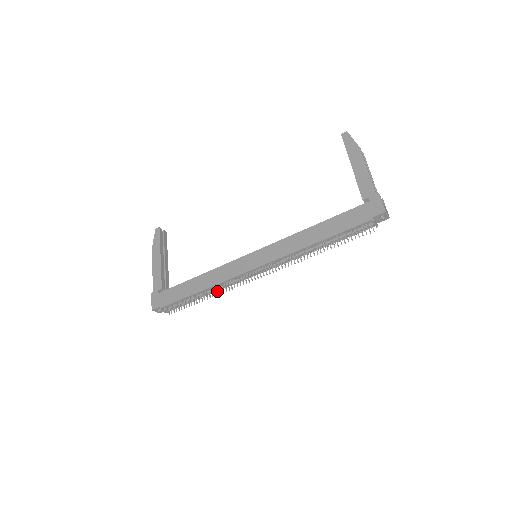
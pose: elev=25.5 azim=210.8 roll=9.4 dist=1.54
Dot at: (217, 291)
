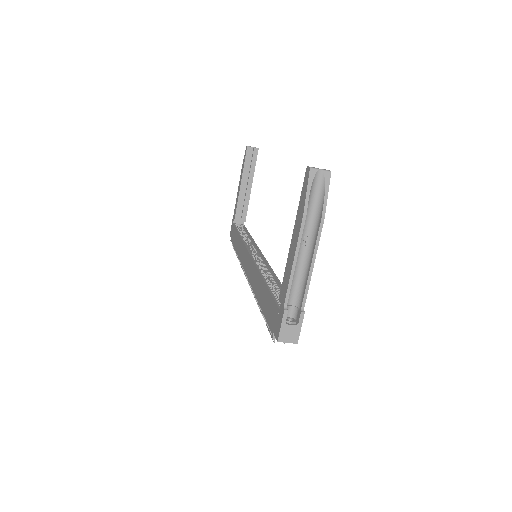
Dot at: (240, 264)
